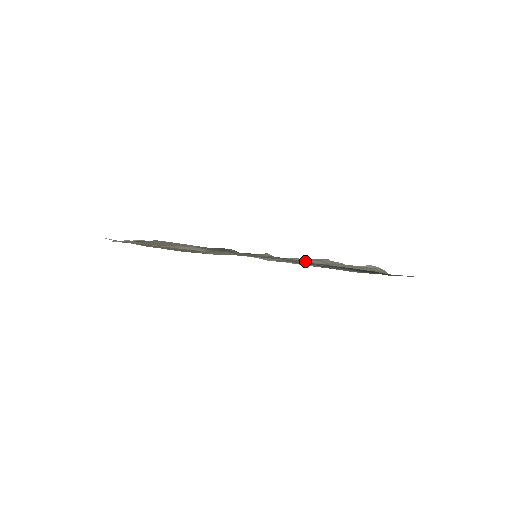
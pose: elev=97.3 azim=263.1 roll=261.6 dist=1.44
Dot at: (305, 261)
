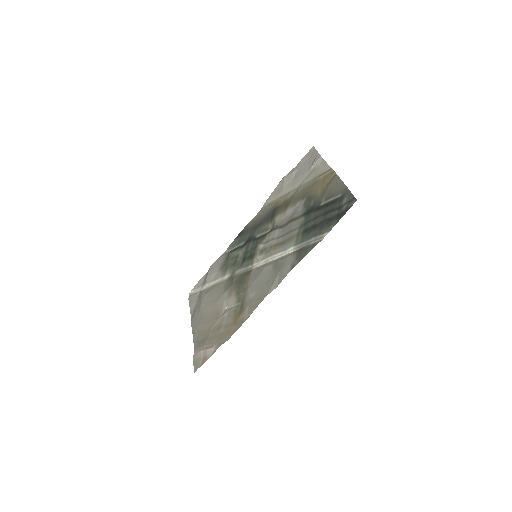
Dot at: (275, 200)
